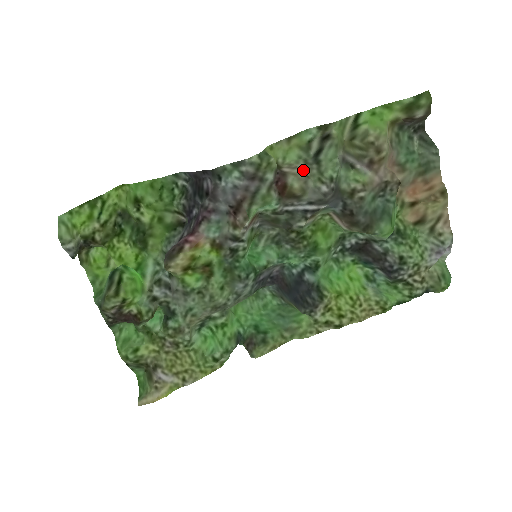
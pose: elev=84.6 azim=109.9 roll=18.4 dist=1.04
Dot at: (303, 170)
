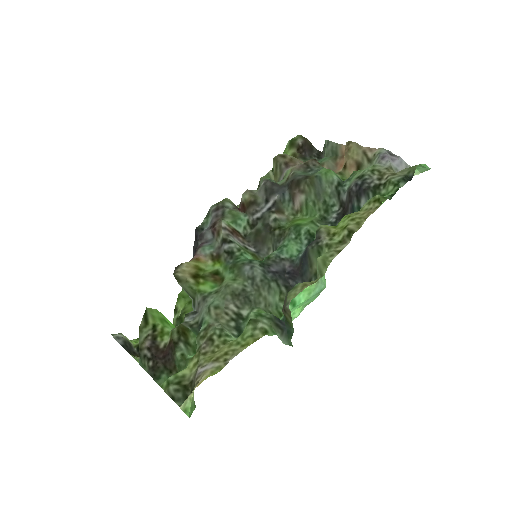
Dot at: occluded
